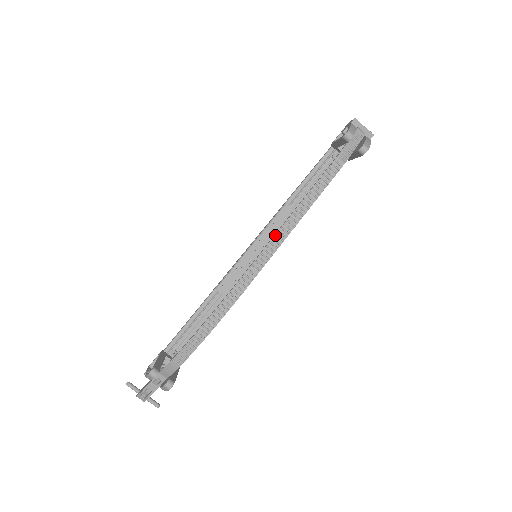
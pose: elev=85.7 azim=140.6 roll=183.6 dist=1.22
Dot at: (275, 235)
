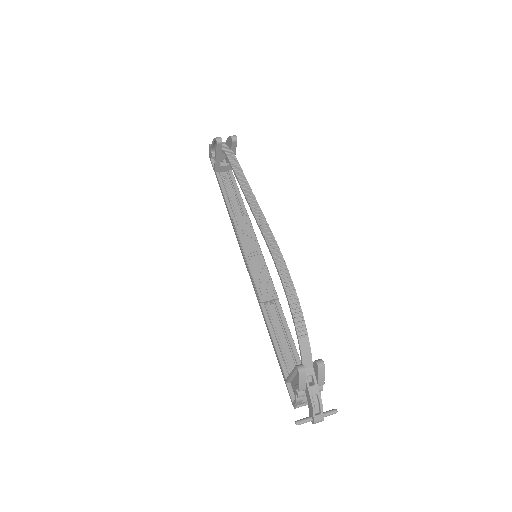
Dot at: (251, 207)
